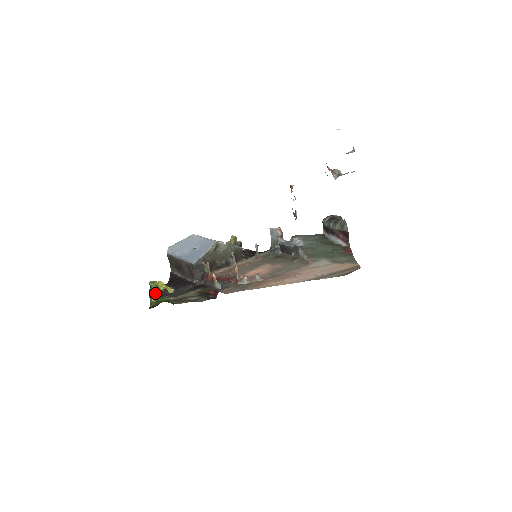
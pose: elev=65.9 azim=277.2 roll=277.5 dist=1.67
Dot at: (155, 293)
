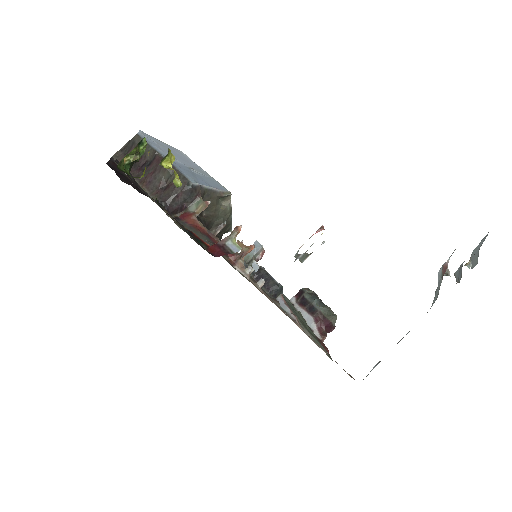
Dot at: (135, 158)
